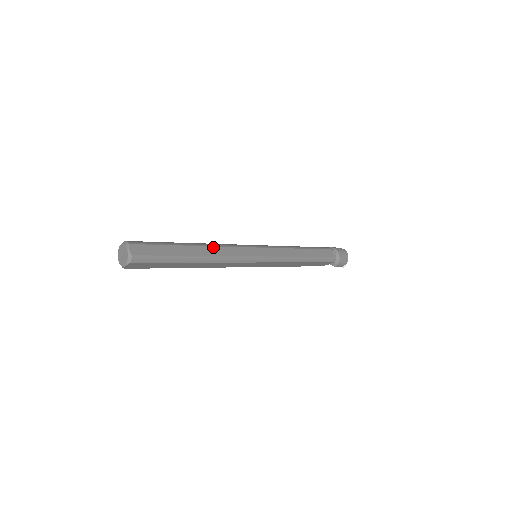
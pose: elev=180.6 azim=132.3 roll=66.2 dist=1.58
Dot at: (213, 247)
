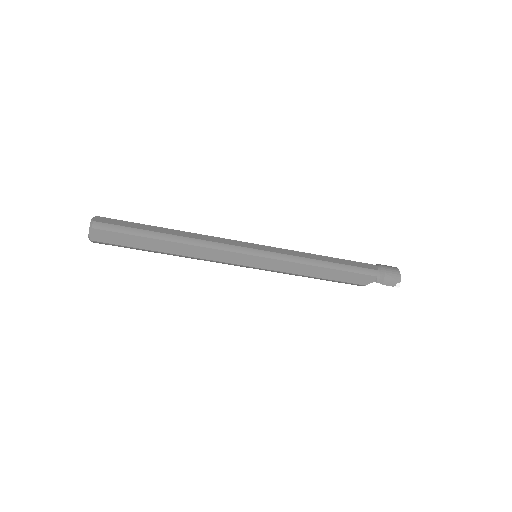
Dot at: (193, 233)
